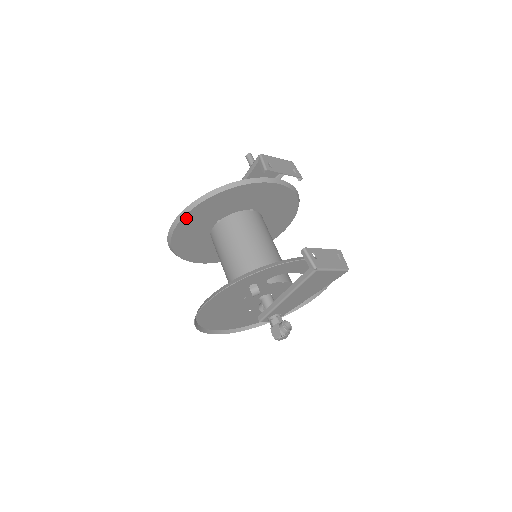
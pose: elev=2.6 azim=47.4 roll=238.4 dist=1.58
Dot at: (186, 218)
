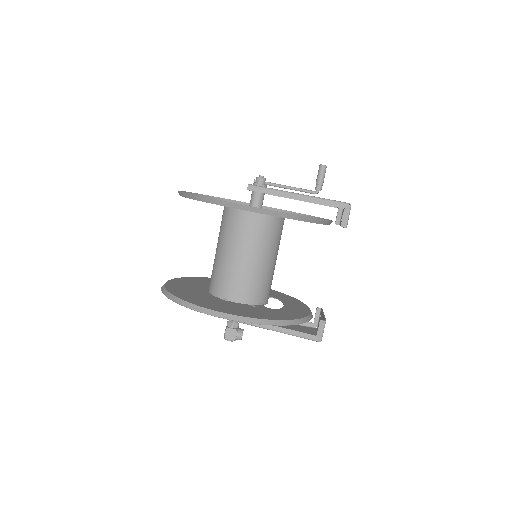
Dot at: (256, 212)
